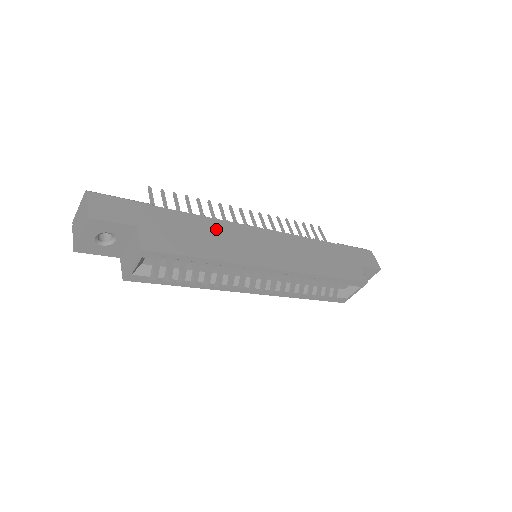
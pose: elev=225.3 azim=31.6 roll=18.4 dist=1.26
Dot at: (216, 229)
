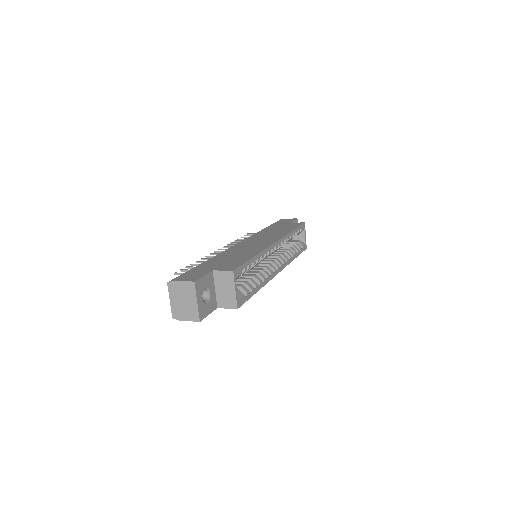
Dot at: (232, 252)
